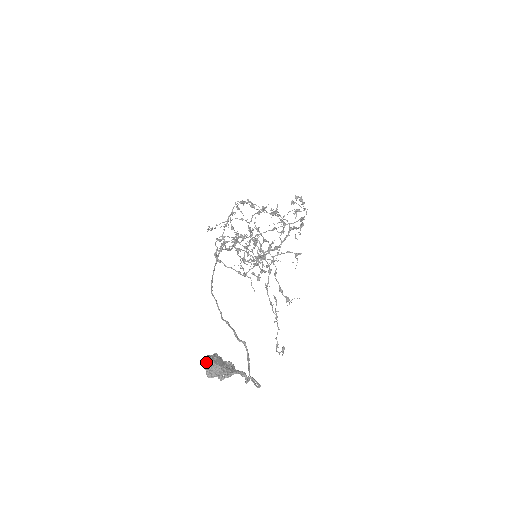
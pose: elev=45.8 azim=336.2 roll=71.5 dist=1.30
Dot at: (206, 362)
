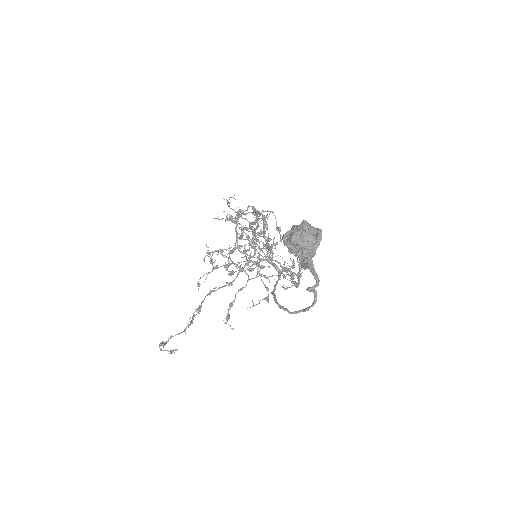
Dot at: occluded
